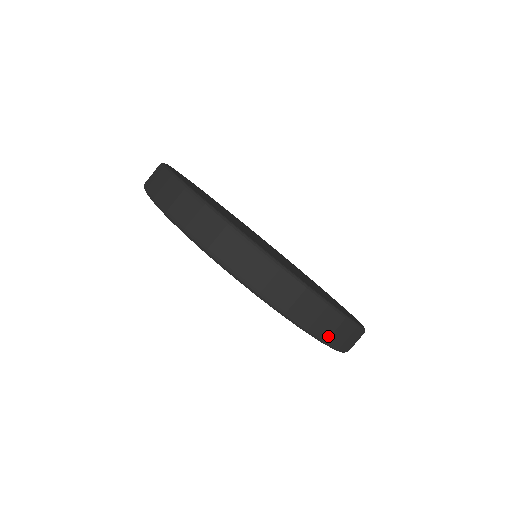
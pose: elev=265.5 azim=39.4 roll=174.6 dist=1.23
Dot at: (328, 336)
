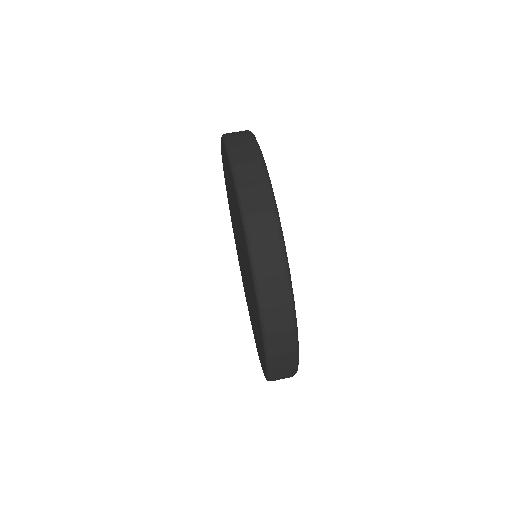
Dot at: (275, 353)
